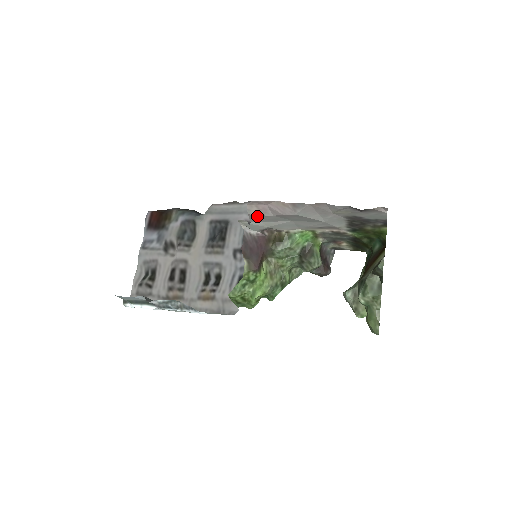
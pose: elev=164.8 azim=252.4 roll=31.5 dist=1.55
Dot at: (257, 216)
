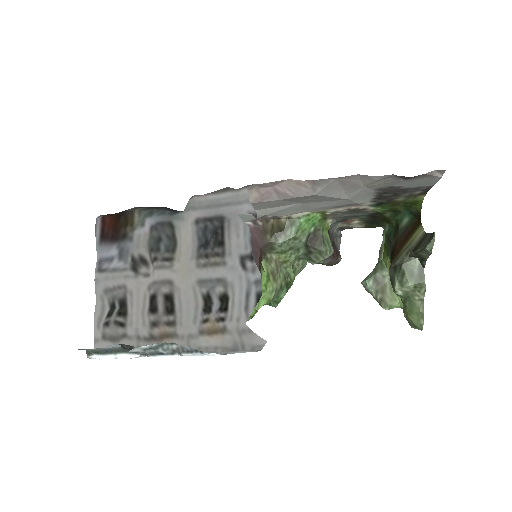
Dot at: (254, 203)
